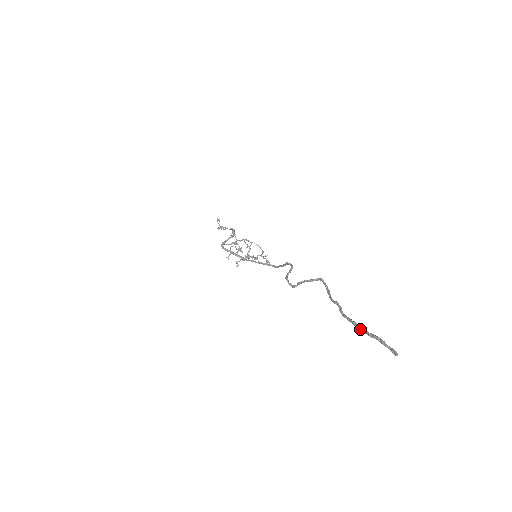
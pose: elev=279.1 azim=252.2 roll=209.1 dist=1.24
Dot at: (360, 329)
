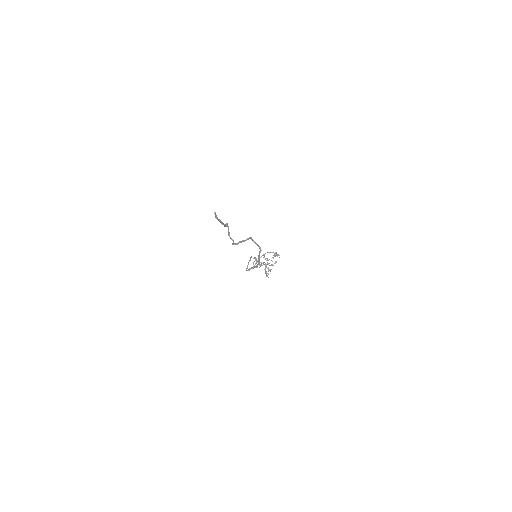
Dot at: occluded
